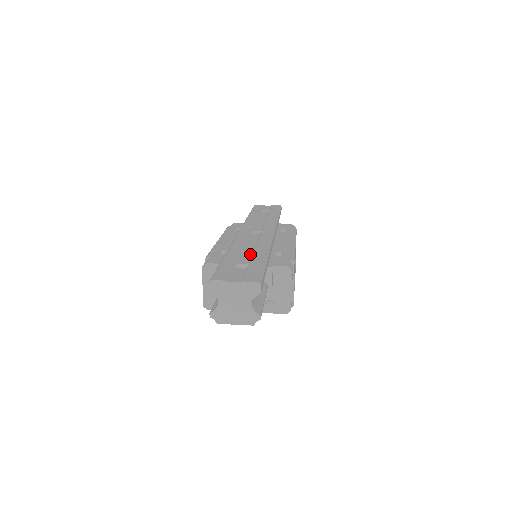
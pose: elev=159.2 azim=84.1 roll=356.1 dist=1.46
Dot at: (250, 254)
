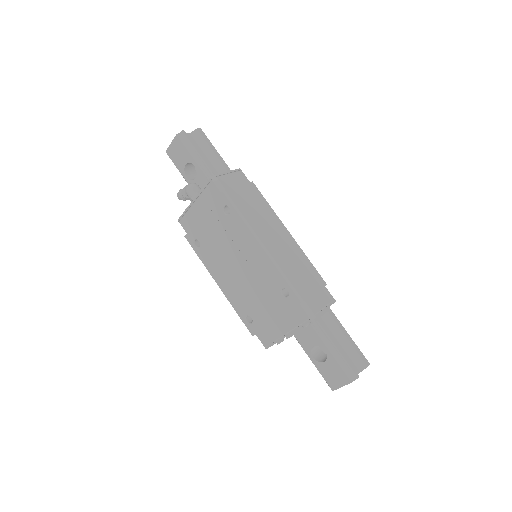
Dot at: occluded
